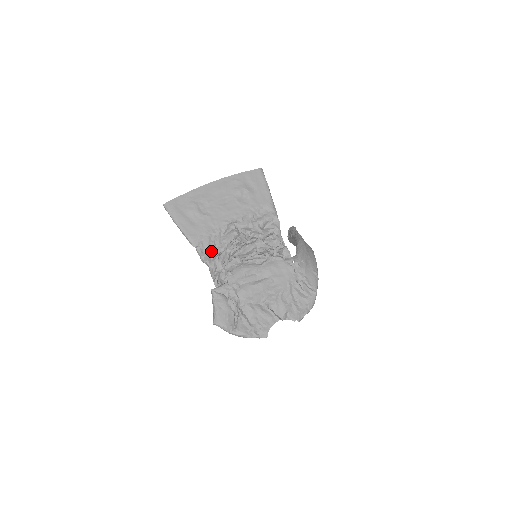
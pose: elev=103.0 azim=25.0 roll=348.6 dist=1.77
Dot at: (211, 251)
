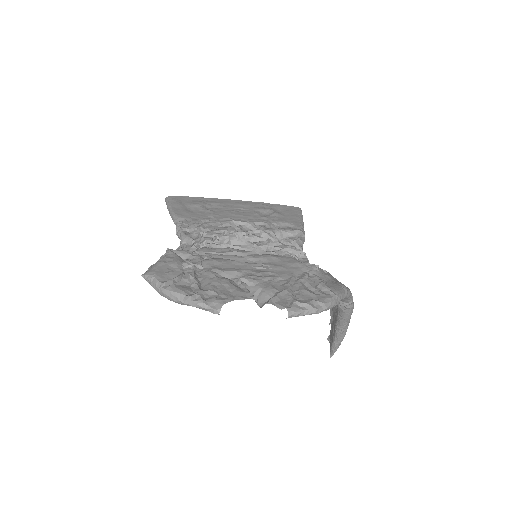
Dot at: (195, 229)
